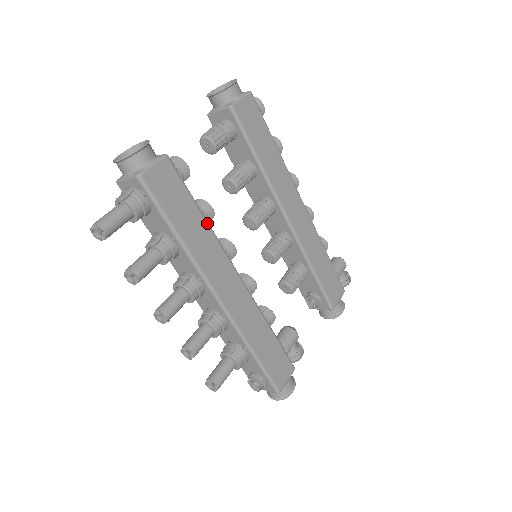
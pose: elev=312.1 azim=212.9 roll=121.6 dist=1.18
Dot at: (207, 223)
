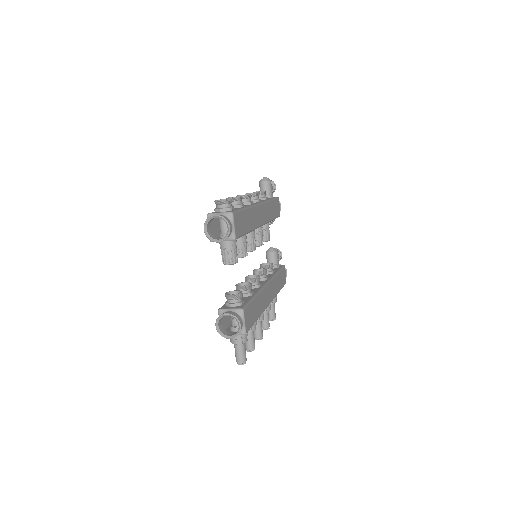
Dot at: (257, 296)
